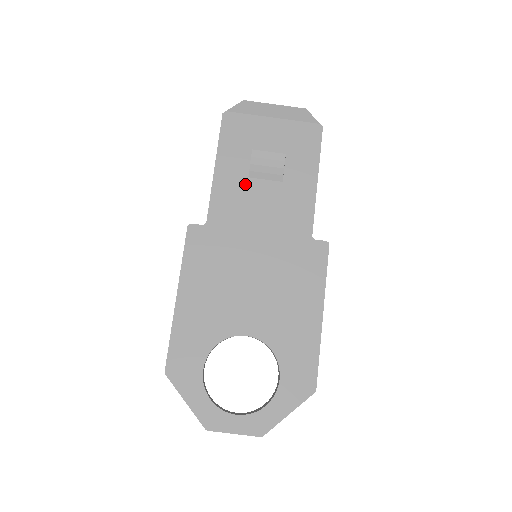
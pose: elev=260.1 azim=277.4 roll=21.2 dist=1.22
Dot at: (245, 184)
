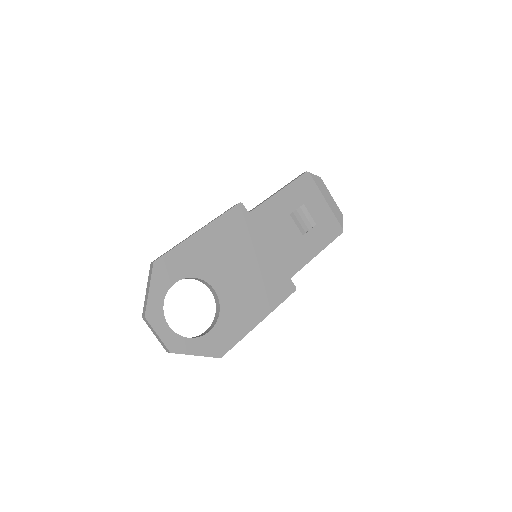
Dot at: (285, 216)
